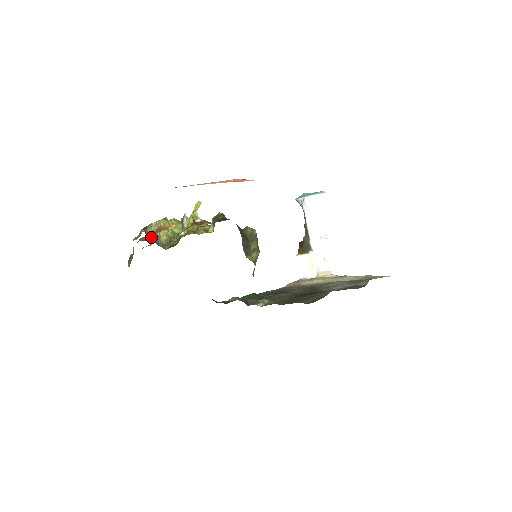
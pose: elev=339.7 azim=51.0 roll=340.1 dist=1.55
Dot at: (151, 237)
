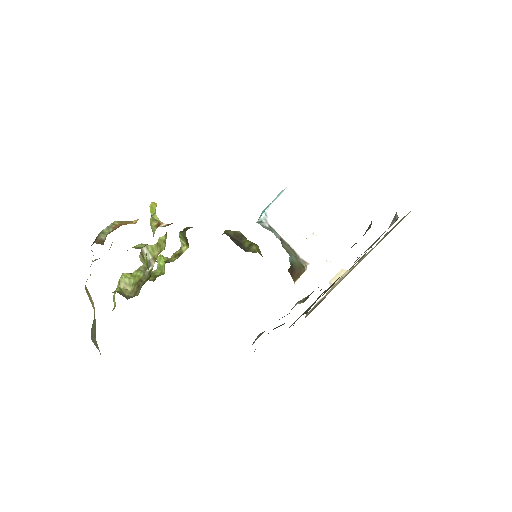
Dot at: occluded
